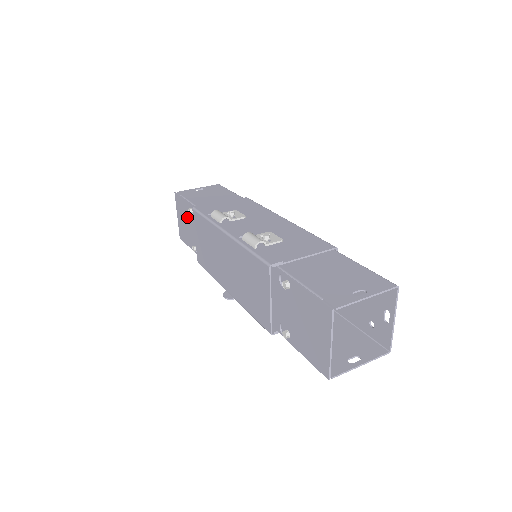
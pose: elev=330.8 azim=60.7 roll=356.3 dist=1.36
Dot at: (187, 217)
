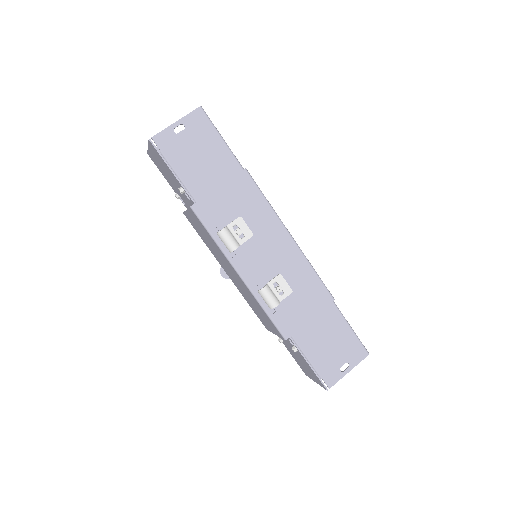
Dot at: (171, 177)
